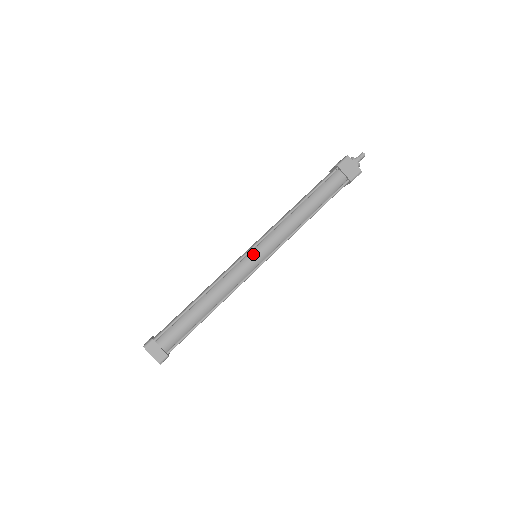
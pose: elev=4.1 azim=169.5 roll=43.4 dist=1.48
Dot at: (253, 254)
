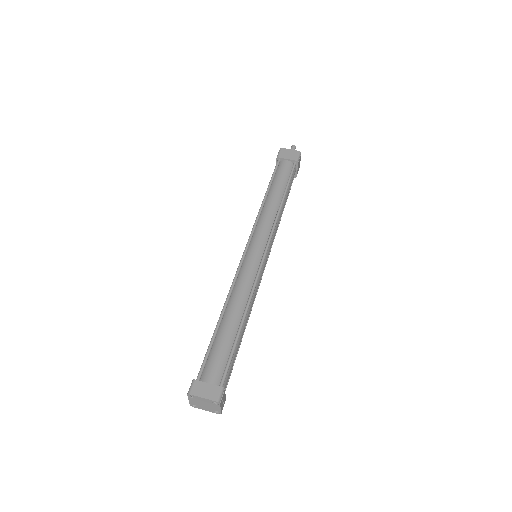
Dot at: (251, 250)
